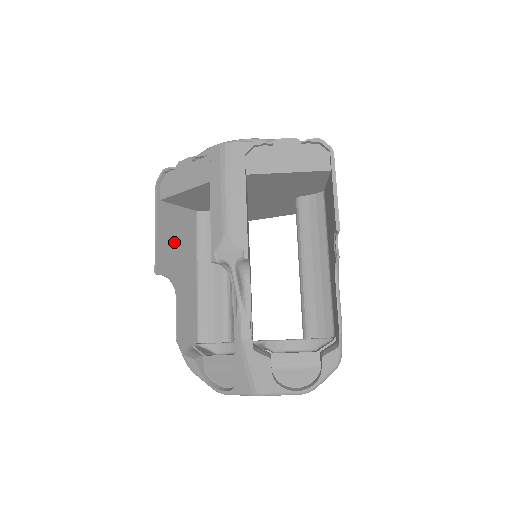
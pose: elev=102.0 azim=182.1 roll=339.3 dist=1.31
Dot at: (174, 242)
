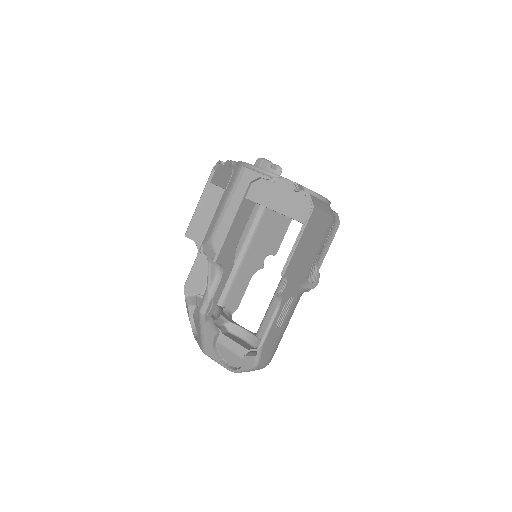
Dot at: (211, 217)
